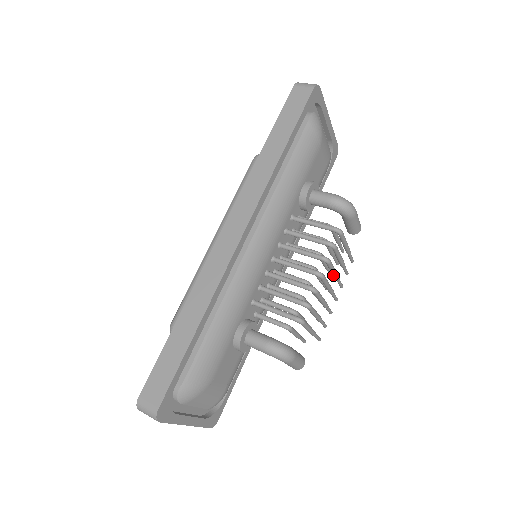
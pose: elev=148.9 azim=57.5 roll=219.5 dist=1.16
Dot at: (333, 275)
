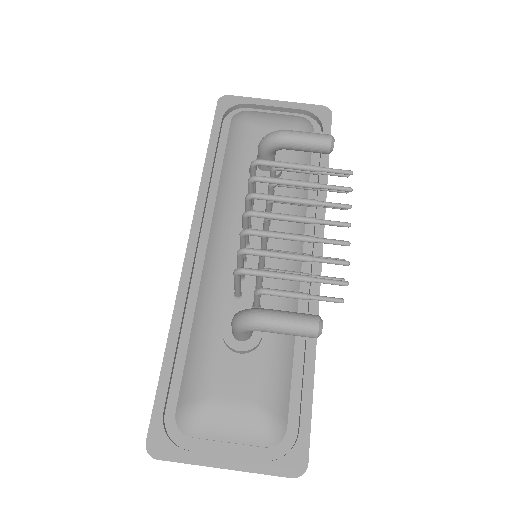
Dot at: occluded
